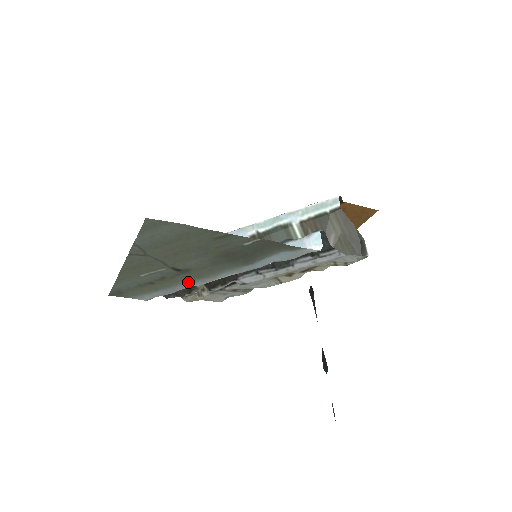
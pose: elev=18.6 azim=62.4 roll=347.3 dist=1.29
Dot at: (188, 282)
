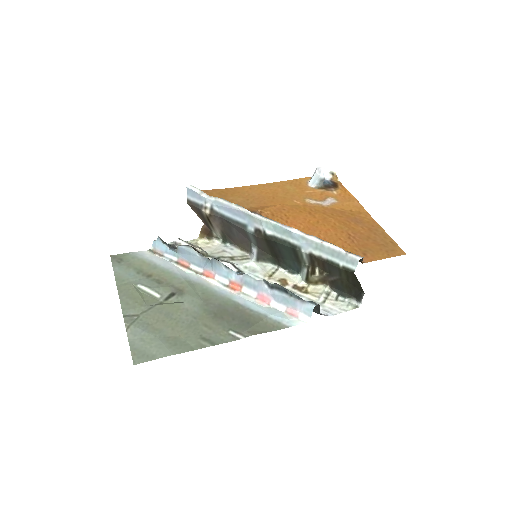
Dot at: (184, 276)
